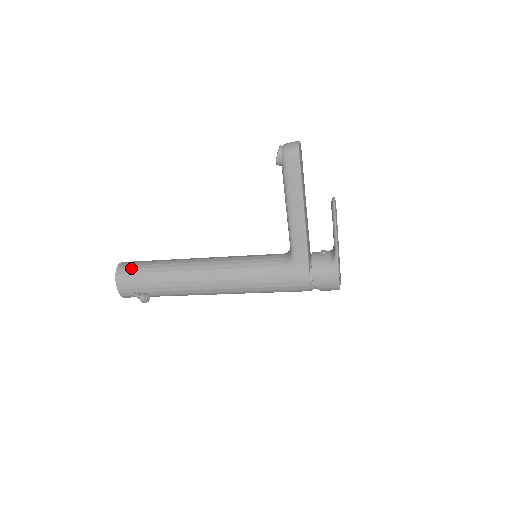
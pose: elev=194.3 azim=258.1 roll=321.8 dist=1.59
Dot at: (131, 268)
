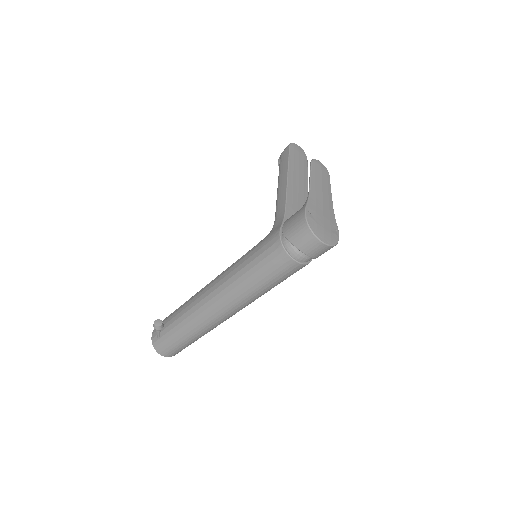
Dot at: occluded
